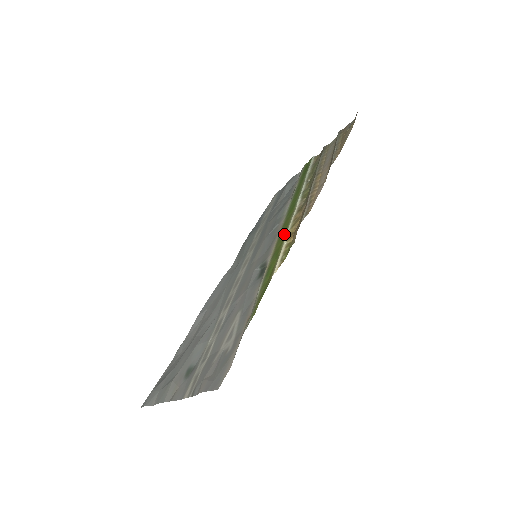
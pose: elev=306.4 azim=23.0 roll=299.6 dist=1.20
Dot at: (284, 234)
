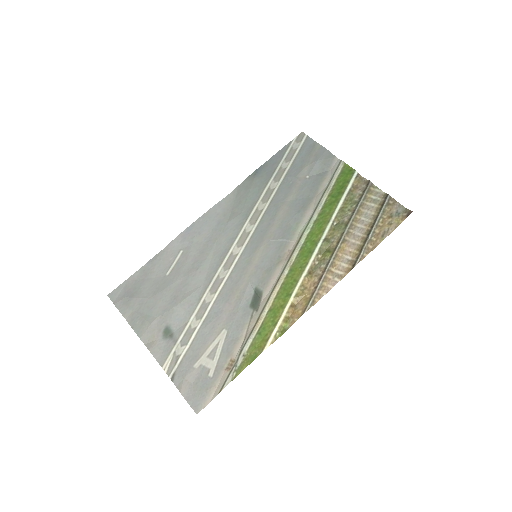
Dot at: (288, 295)
